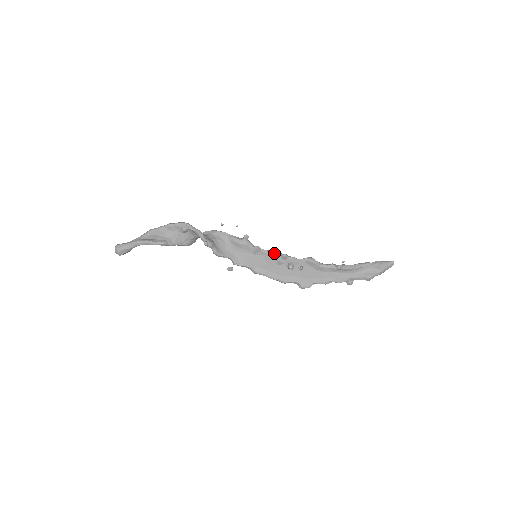
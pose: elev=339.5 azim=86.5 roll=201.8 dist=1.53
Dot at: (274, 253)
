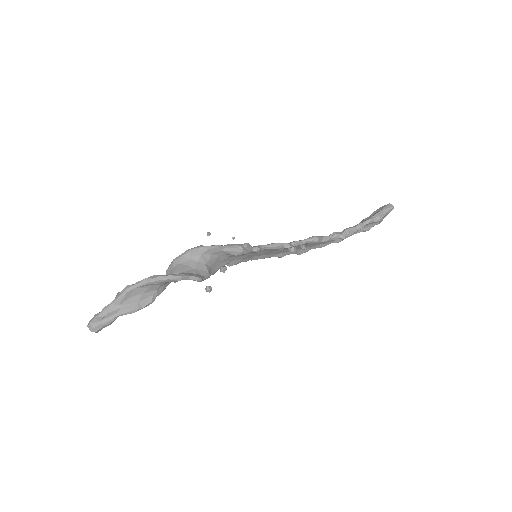
Dot at: (277, 248)
